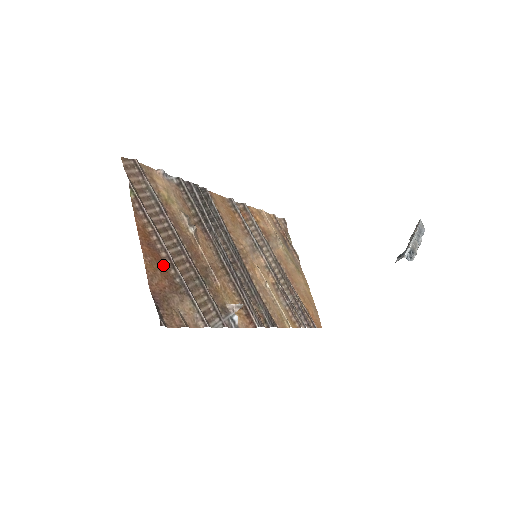
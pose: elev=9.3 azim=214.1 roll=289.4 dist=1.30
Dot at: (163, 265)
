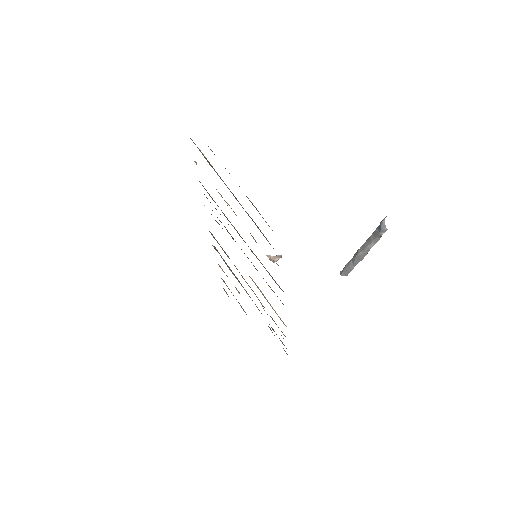
Dot at: occluded
